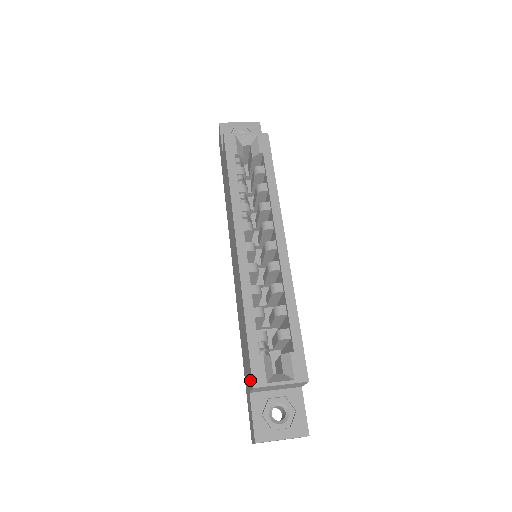
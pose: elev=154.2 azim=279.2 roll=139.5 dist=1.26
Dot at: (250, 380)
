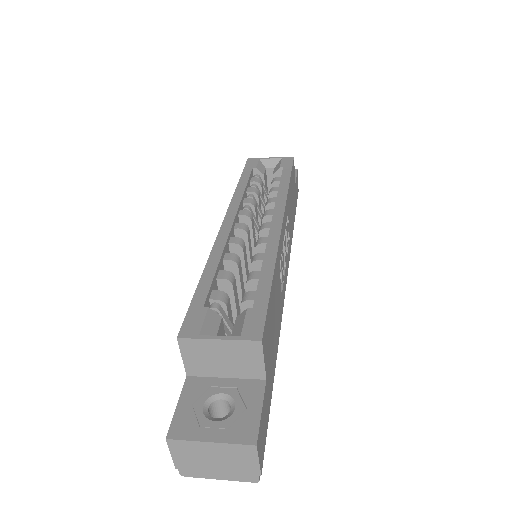
Dot at: occluded
